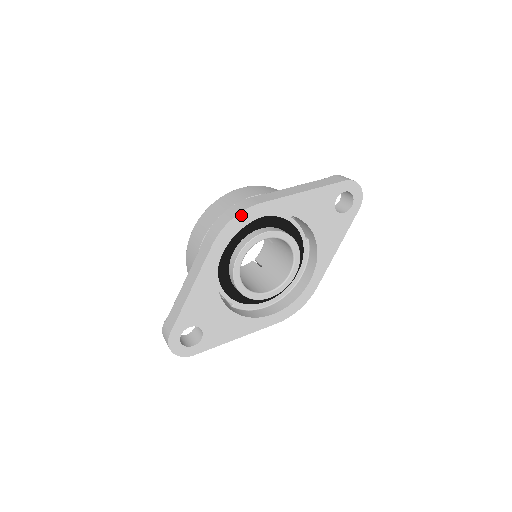
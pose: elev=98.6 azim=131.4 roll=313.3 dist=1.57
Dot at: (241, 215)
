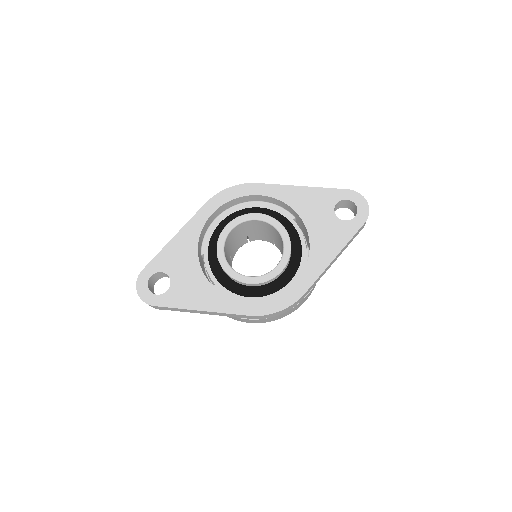
Dot at: (237, 187)
